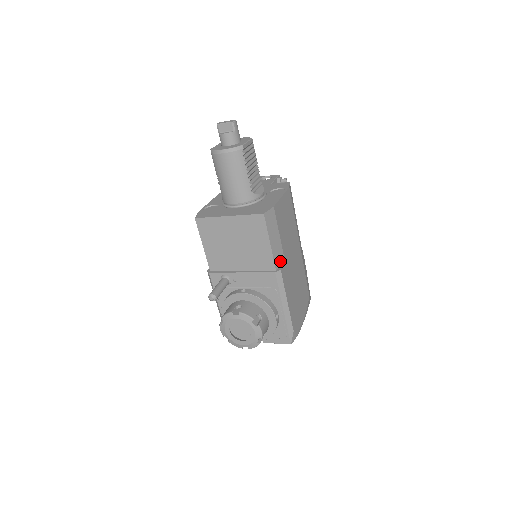
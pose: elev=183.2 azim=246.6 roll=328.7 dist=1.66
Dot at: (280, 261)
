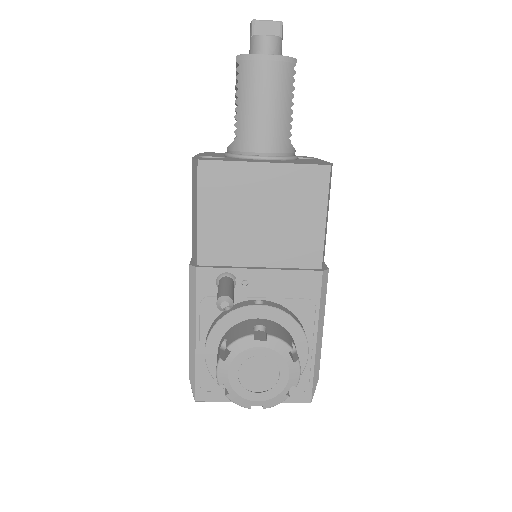
Dot at: (323, 256)
